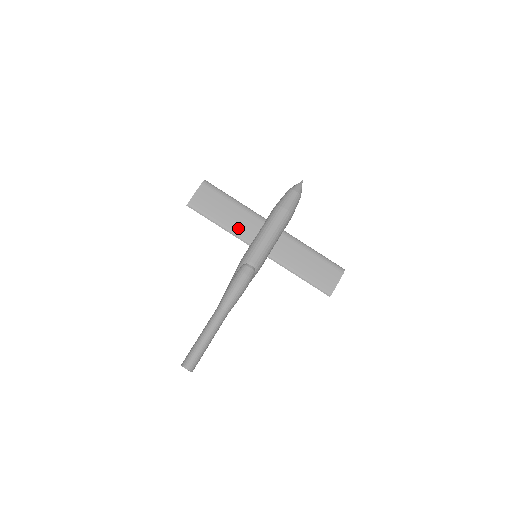
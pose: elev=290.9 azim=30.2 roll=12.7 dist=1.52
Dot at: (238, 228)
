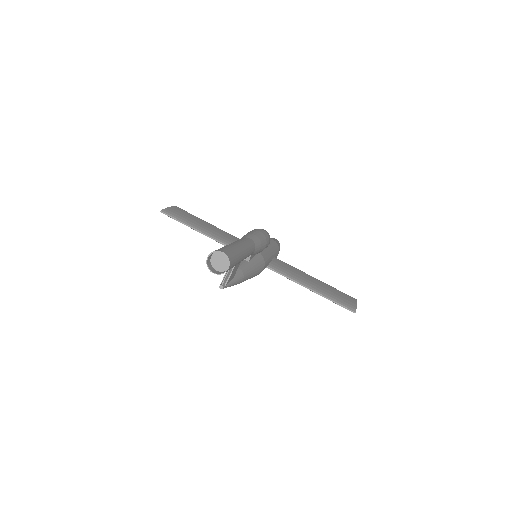
Dot at: (225, 239)
